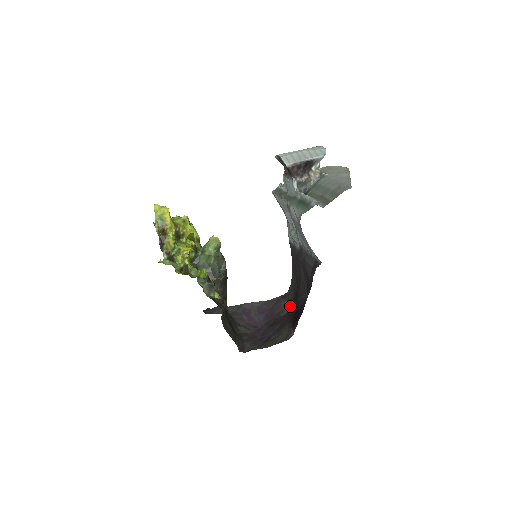
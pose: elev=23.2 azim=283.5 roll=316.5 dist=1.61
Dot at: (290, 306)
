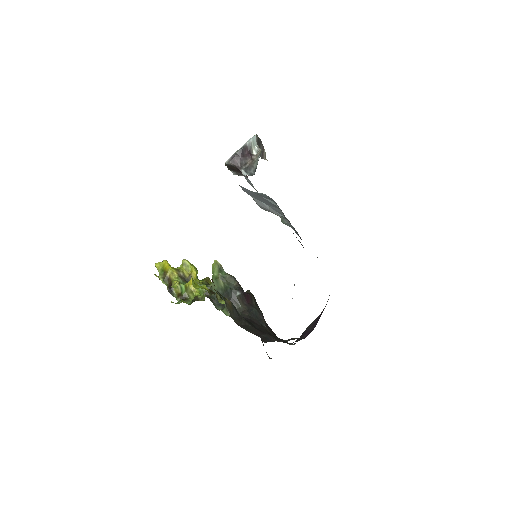
Dot at: occluded
